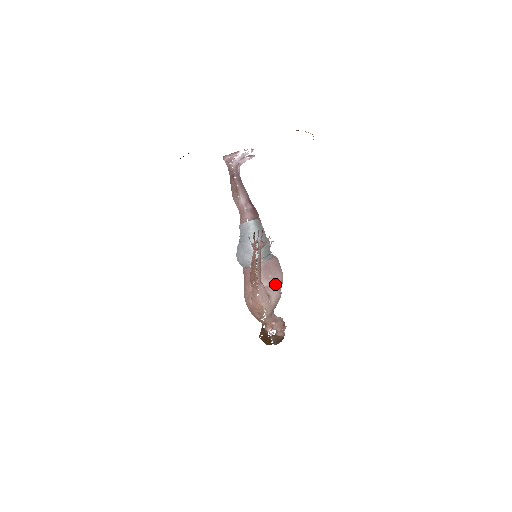
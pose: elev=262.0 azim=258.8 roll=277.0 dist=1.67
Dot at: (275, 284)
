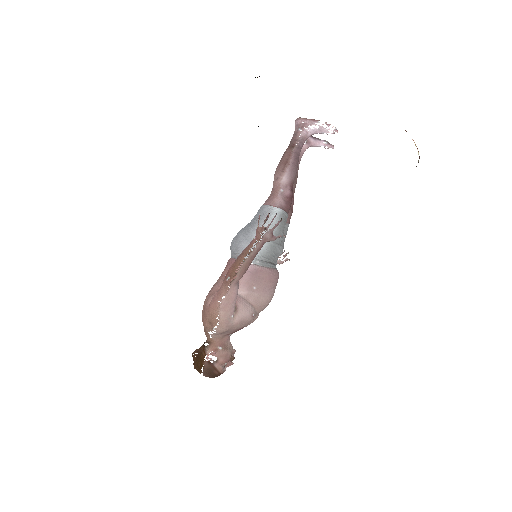
Dot at: (254, 301)
